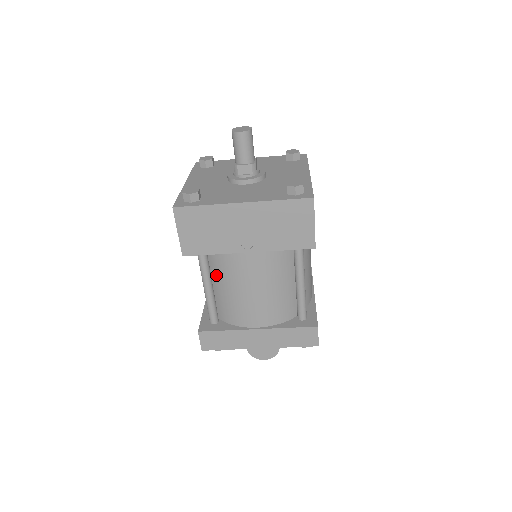
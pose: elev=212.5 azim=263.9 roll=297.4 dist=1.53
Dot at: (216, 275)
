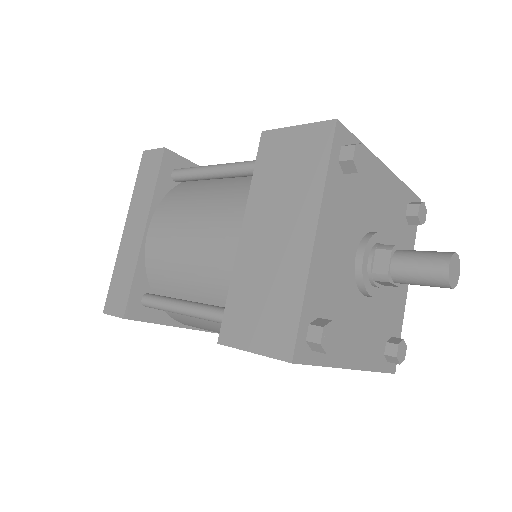
Dot at: occluded
